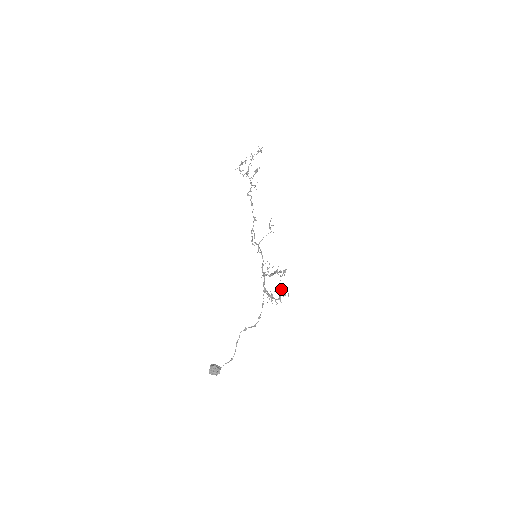
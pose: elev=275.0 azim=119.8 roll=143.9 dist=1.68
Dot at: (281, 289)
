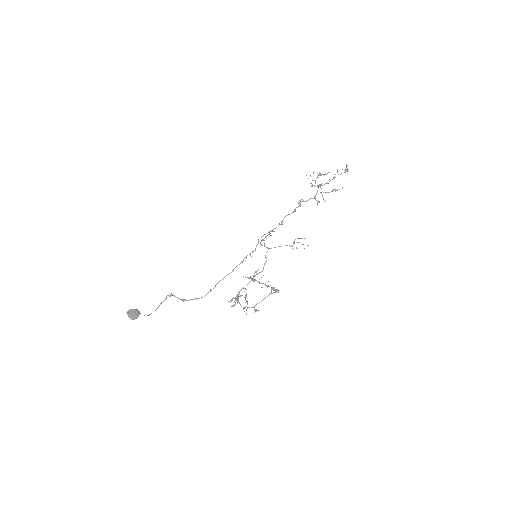
Dot at: (257, 303)
